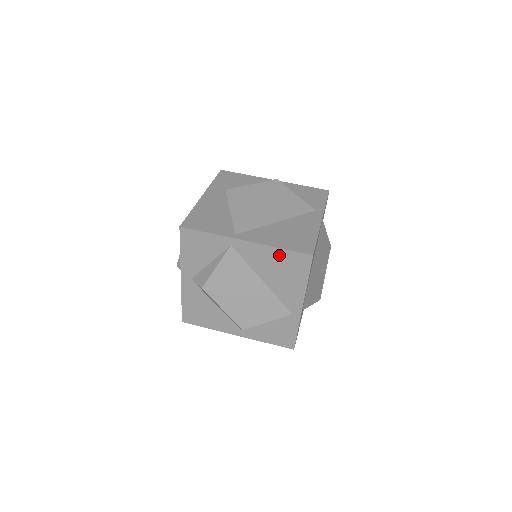
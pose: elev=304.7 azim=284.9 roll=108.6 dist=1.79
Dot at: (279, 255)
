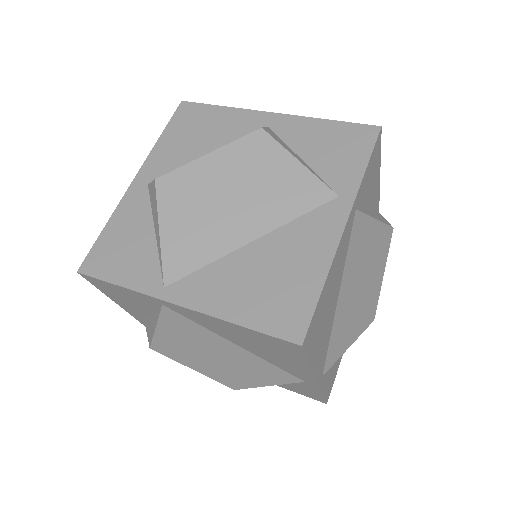
Dot at: (243, 331)
